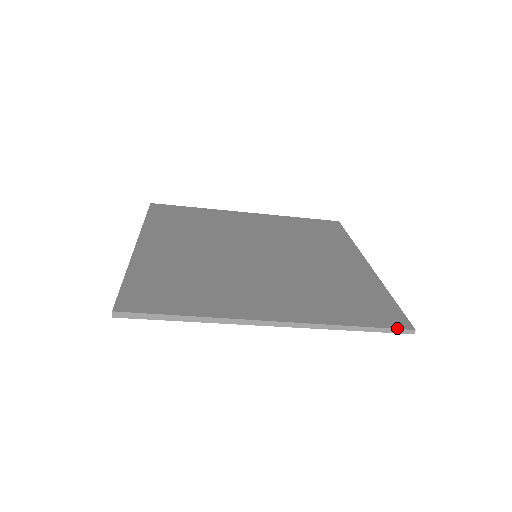
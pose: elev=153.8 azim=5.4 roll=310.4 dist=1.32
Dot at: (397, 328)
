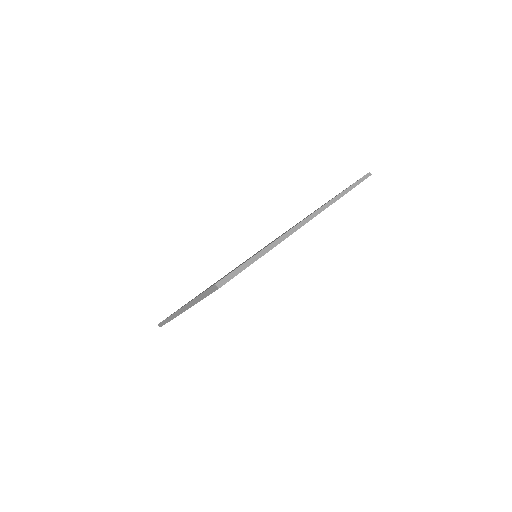
Dot at: (361, 178)
